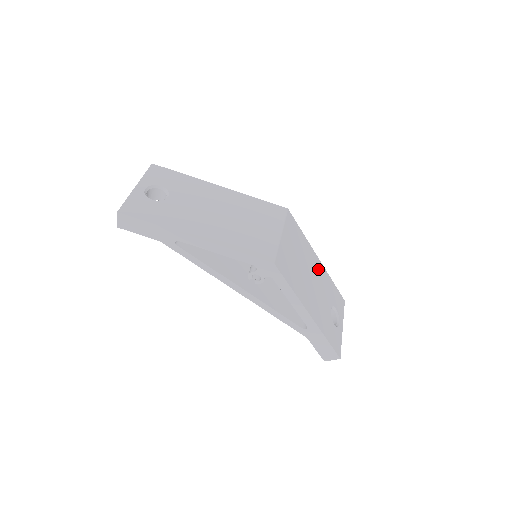
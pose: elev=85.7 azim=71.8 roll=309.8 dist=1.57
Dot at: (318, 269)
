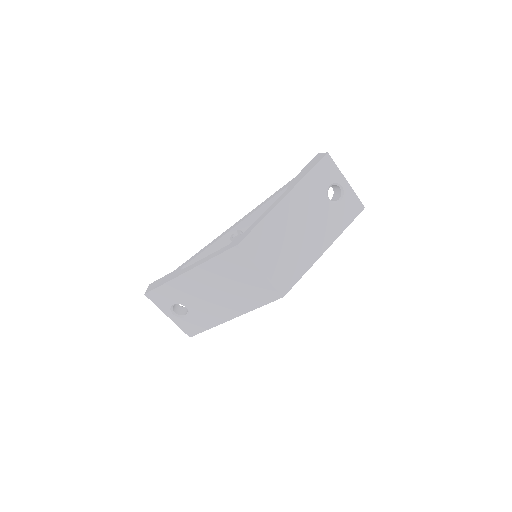
Dot at: (294, 205)
